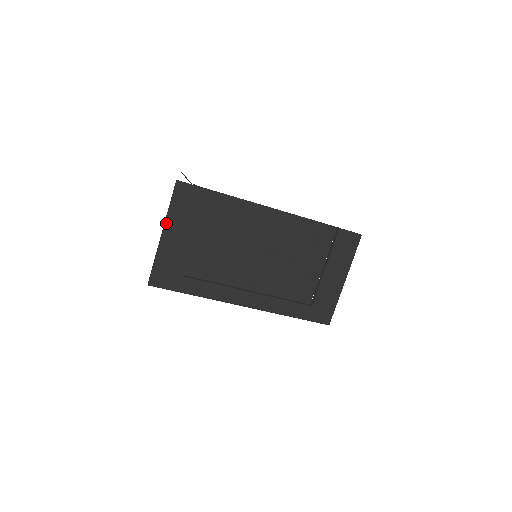
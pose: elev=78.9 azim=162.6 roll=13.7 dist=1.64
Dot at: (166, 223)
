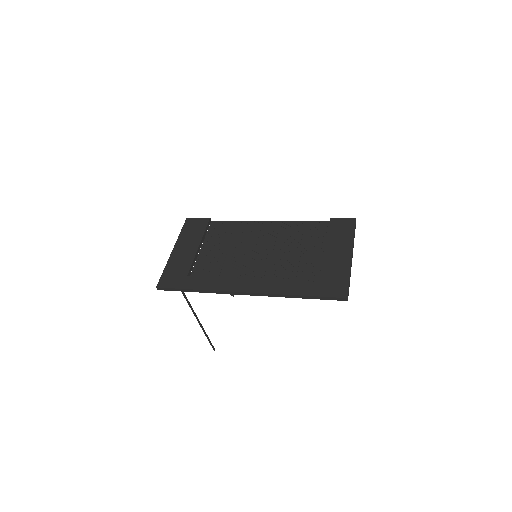
Dot at: (176, 243)
